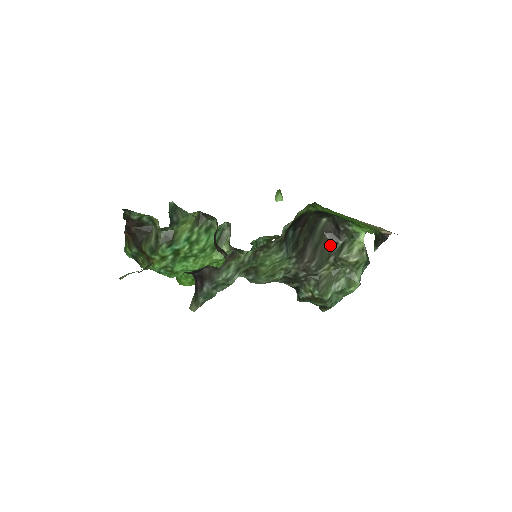
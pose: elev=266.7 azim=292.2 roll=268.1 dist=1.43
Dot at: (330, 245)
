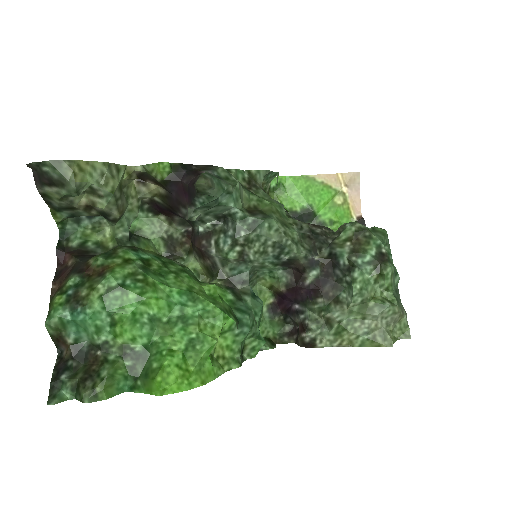
Dot at: occluded
